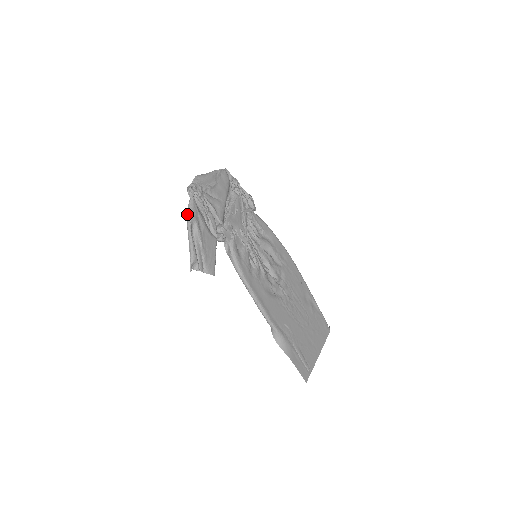
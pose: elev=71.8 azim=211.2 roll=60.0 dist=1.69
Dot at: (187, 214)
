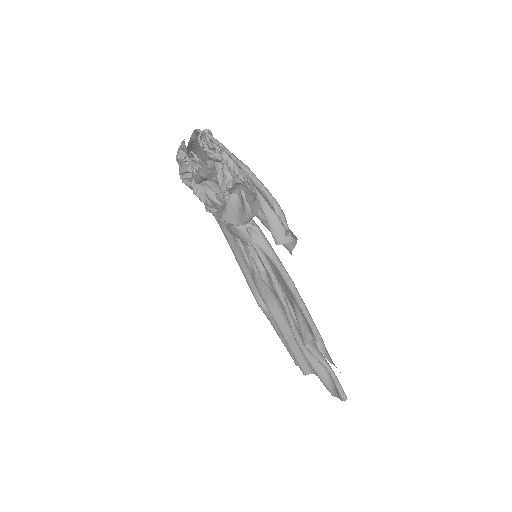
Dot at: (236, 160)
